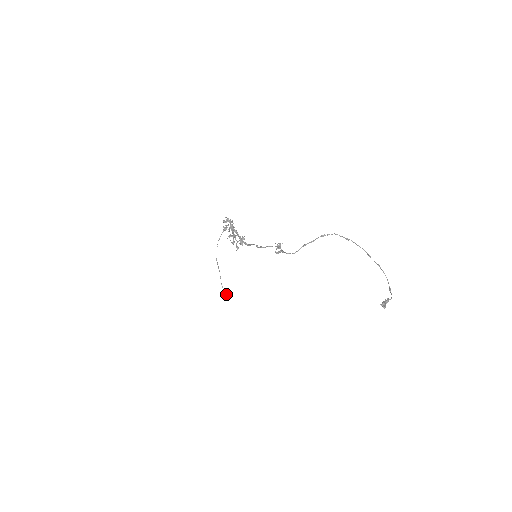
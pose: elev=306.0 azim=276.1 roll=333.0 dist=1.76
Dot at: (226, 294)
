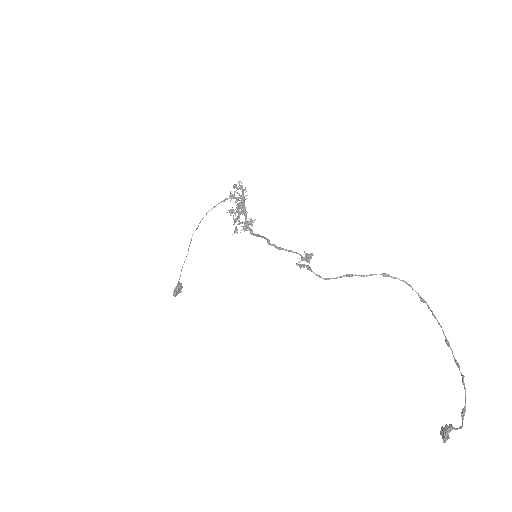
Dot at: (178, 288)
